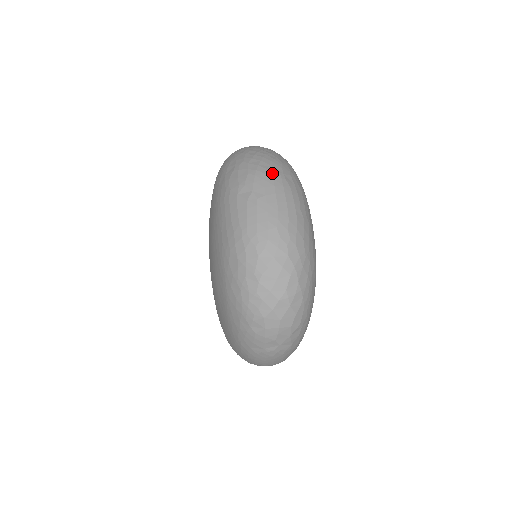
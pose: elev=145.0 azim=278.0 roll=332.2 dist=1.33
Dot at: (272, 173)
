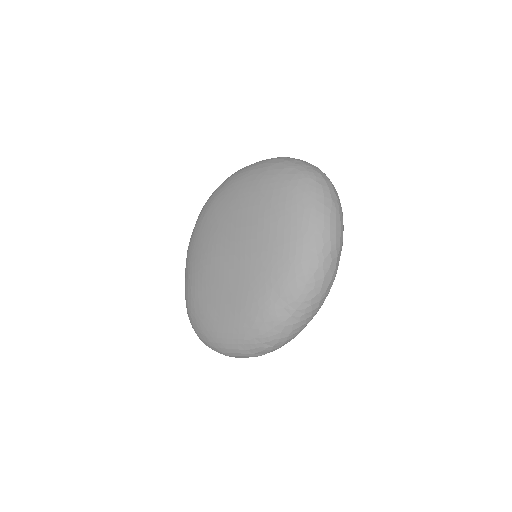
Dot at: occluded
